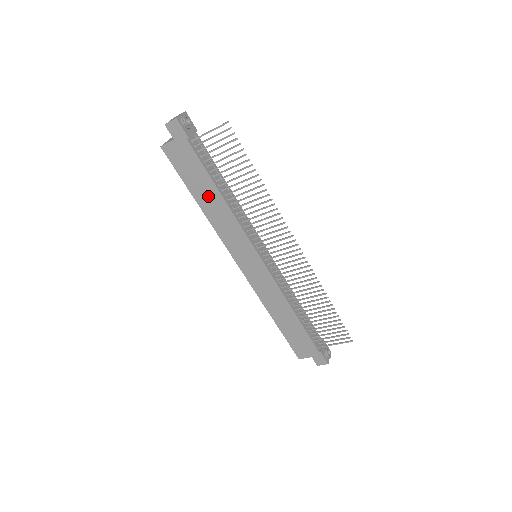
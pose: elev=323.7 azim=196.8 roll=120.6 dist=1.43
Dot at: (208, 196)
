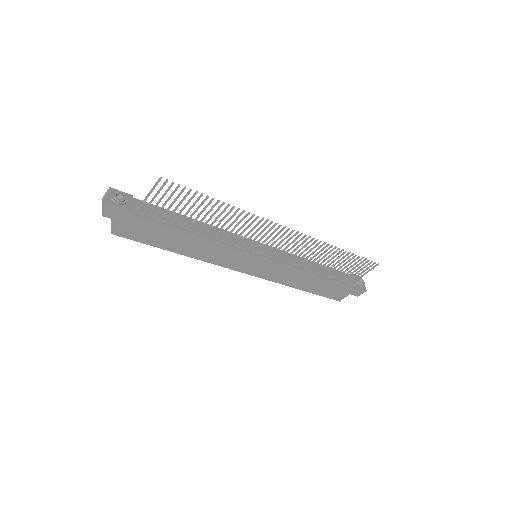
Dot at: (183, 243)
